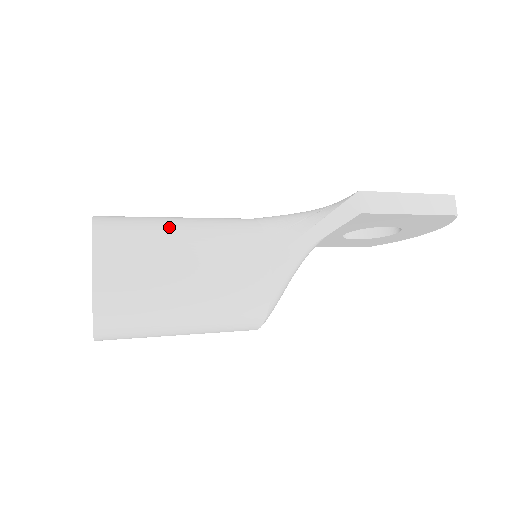
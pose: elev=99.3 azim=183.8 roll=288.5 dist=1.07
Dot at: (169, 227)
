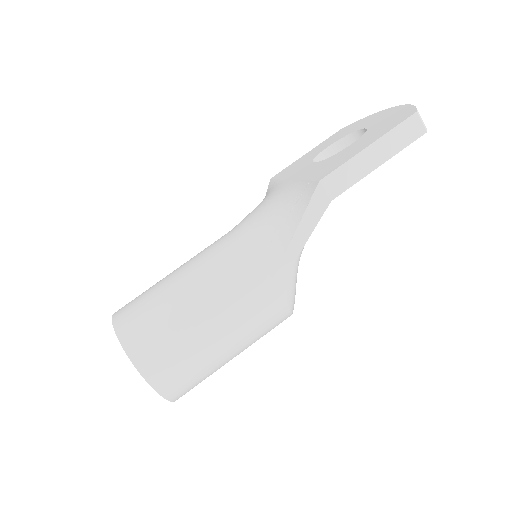
Dot at: (176, 304)
